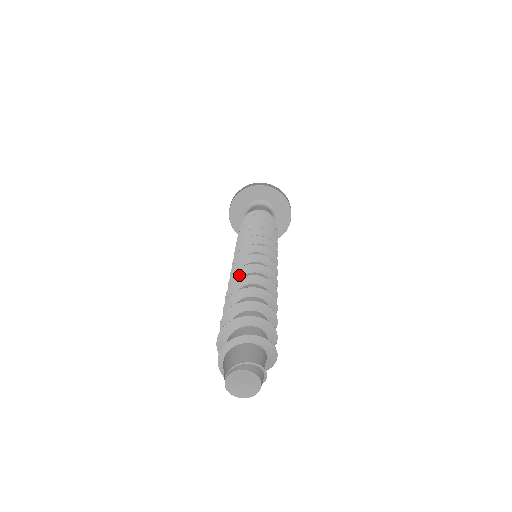
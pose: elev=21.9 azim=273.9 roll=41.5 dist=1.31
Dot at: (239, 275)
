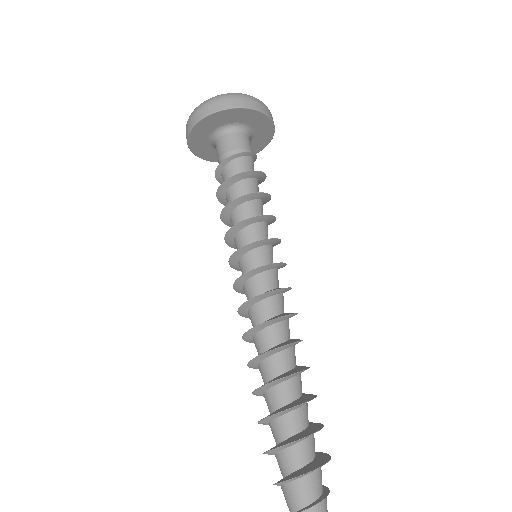
Dot at: (249, 340)
